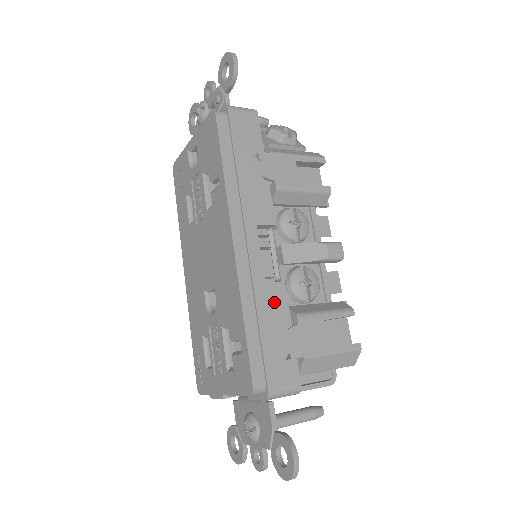
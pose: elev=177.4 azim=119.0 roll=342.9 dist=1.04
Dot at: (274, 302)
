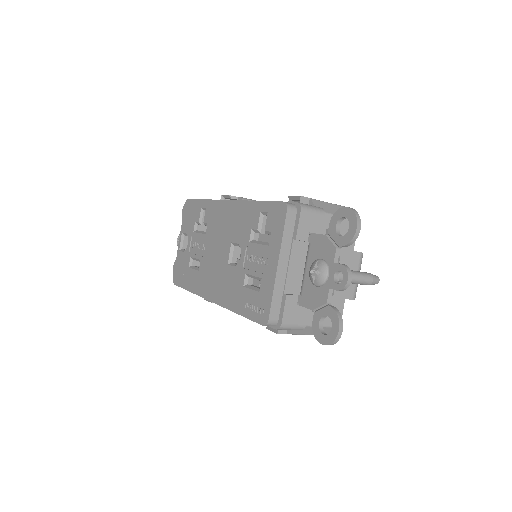
Dot at: occluded
